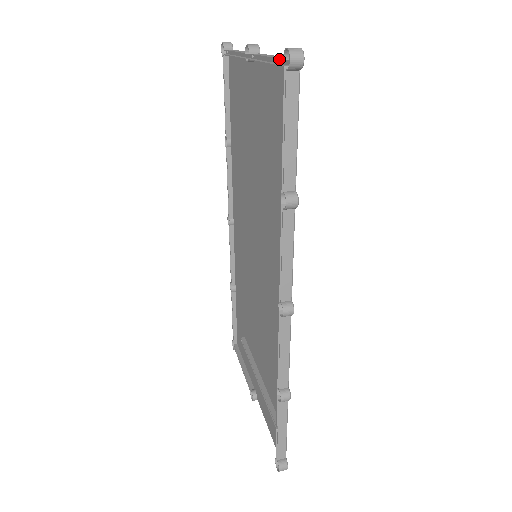
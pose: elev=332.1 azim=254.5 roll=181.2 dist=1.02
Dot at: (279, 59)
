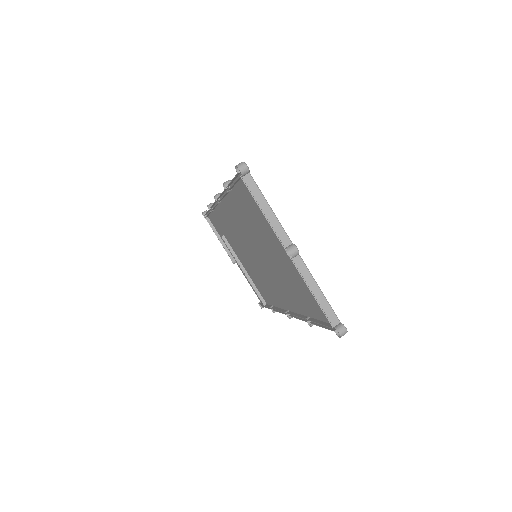
Dot at: (330, 322)
